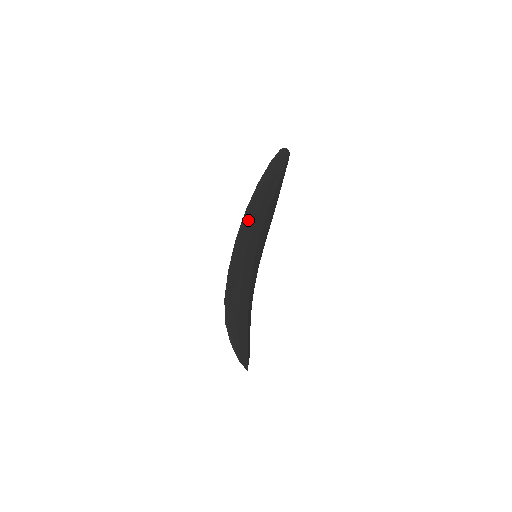
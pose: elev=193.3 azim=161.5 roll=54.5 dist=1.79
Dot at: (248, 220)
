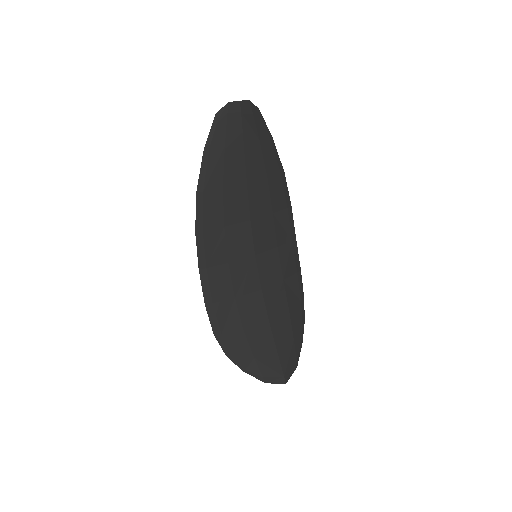
Dot at: (208, 237)
